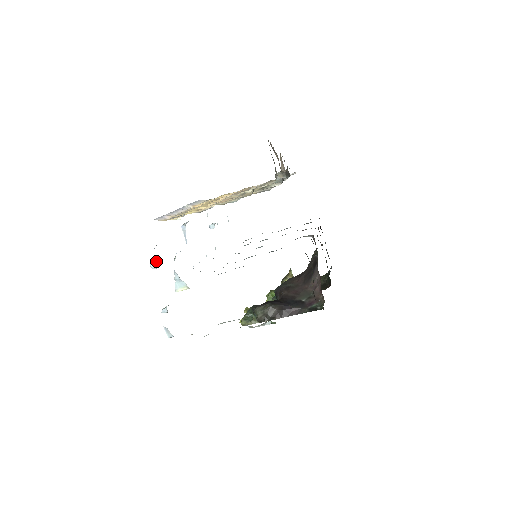
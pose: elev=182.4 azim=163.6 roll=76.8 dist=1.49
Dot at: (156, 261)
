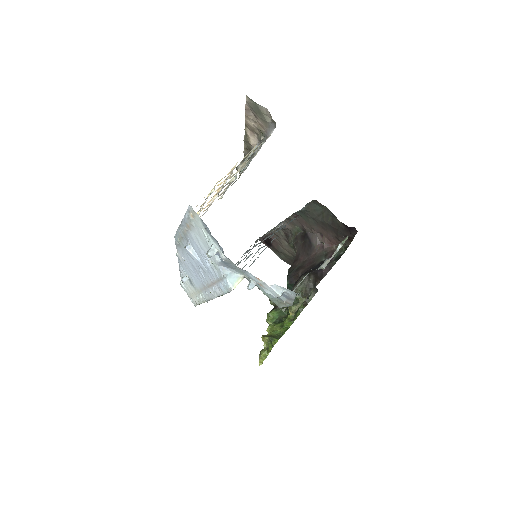
Dot at: (211, 248)
